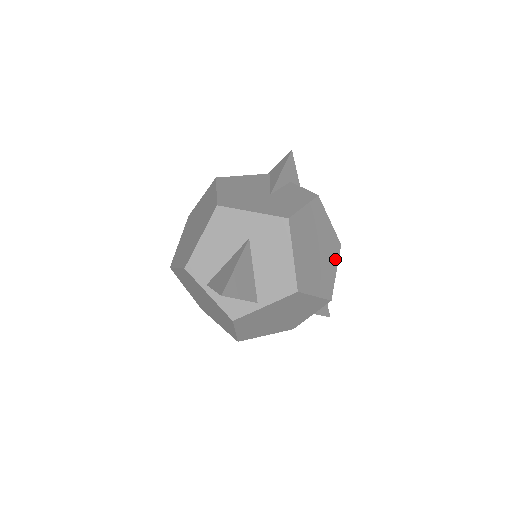
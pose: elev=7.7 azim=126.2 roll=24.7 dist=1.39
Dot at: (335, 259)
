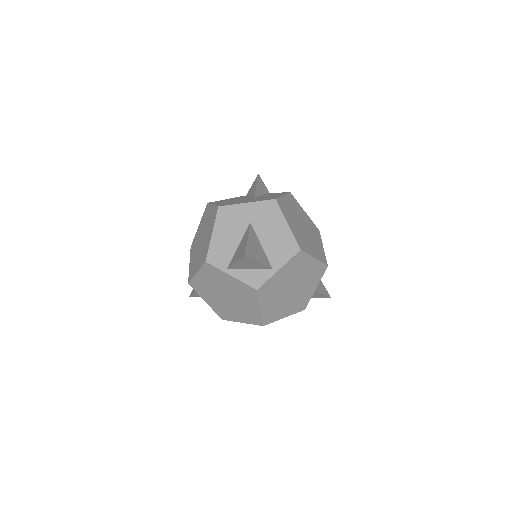
Dot at: (319, 238)
